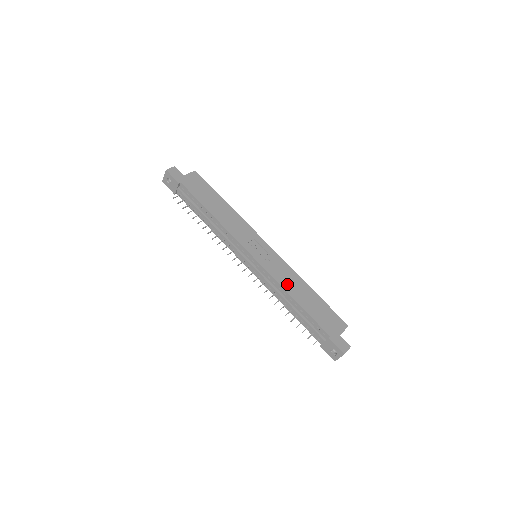
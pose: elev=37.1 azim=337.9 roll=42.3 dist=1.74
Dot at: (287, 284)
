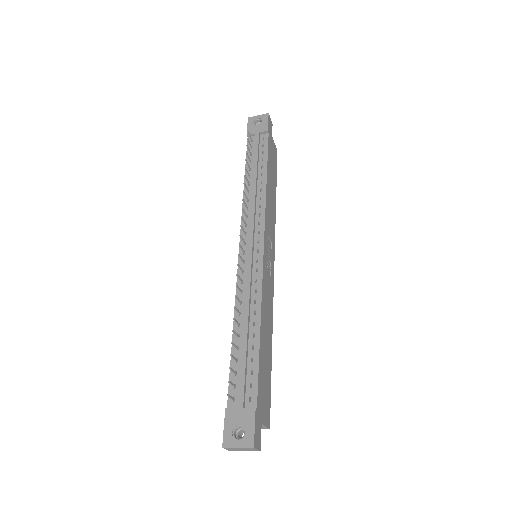
Dot at: (265, 308)
